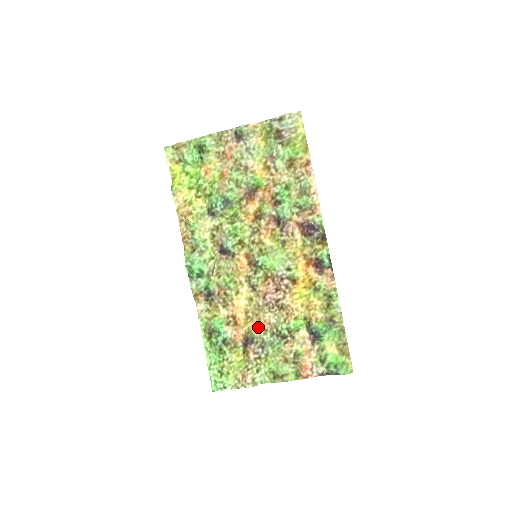
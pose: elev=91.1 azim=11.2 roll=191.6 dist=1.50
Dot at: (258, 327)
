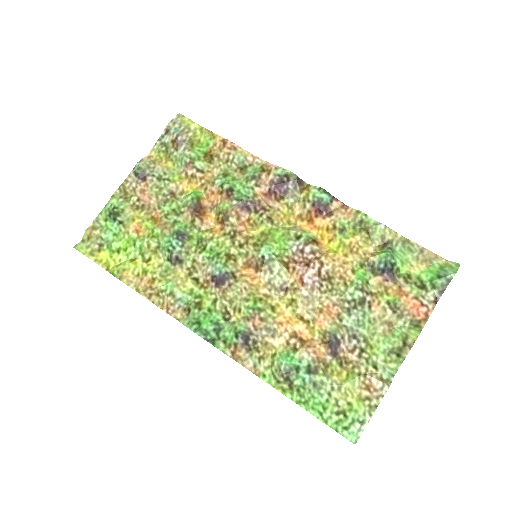
Dot at: (327, 319)
